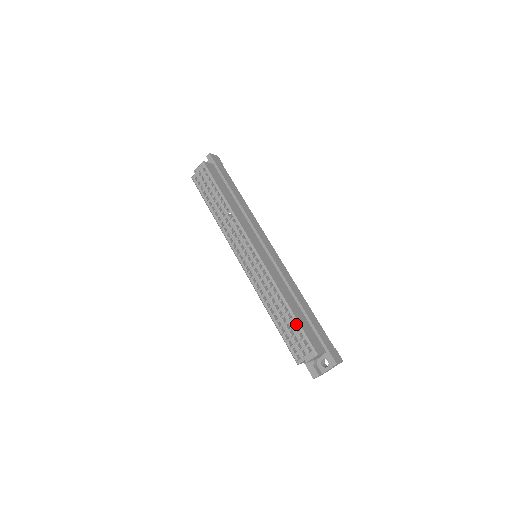
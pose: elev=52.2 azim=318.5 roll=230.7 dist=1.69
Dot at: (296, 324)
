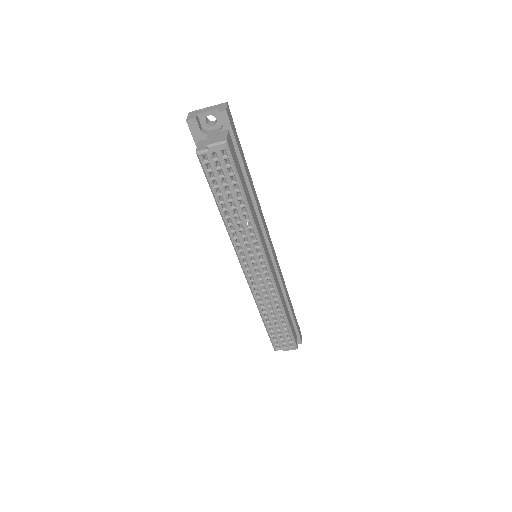
Dot at: (288, 330)
